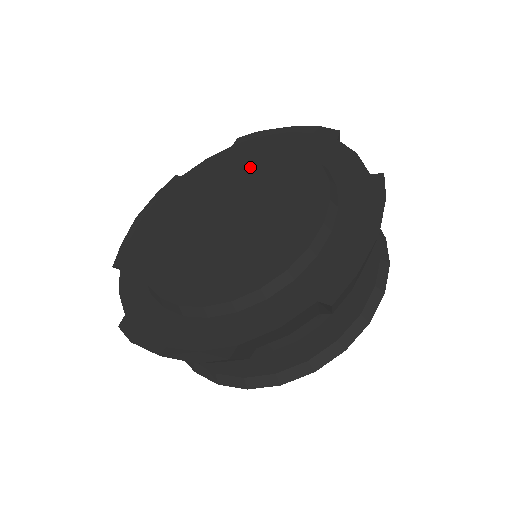
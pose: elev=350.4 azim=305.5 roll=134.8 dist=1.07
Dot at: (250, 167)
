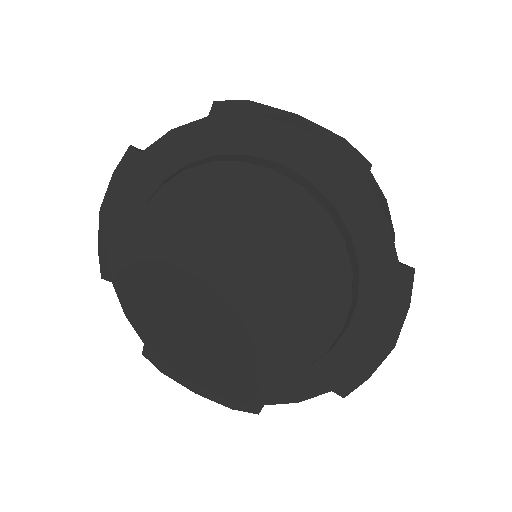
Dot at: (249, 202)
